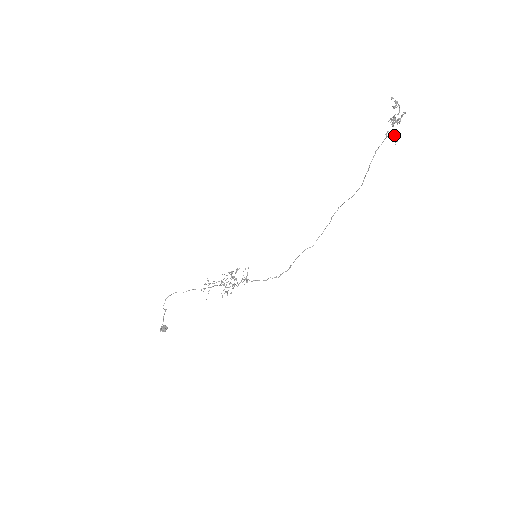
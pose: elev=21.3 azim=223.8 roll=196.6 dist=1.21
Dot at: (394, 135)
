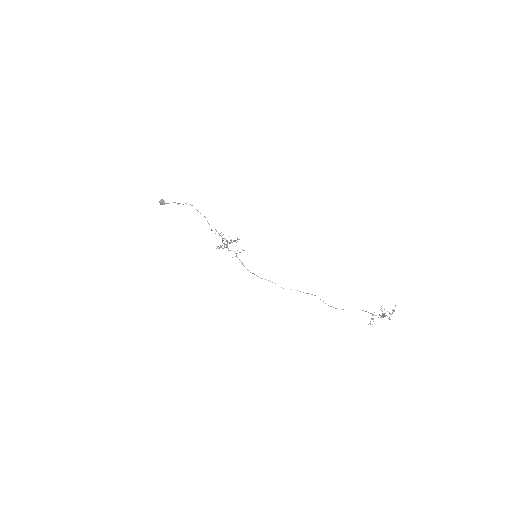
Dot at: occluded
